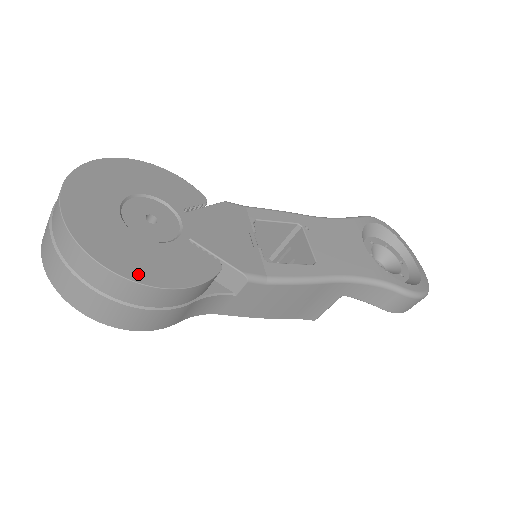
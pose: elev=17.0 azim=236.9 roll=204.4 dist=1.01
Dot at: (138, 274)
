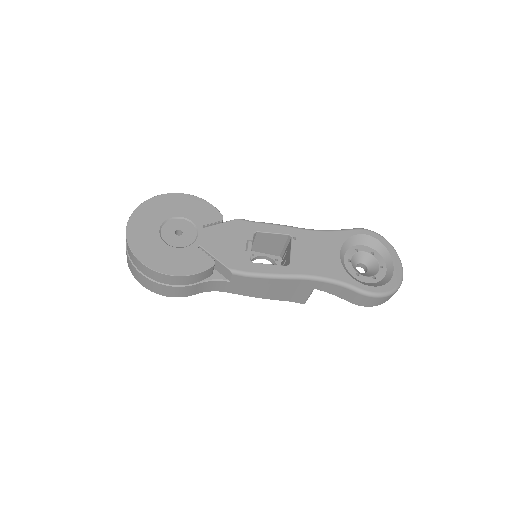
Dot at: (157, 266)
